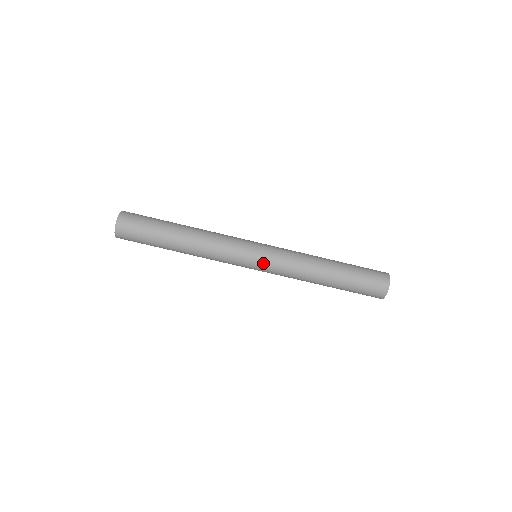
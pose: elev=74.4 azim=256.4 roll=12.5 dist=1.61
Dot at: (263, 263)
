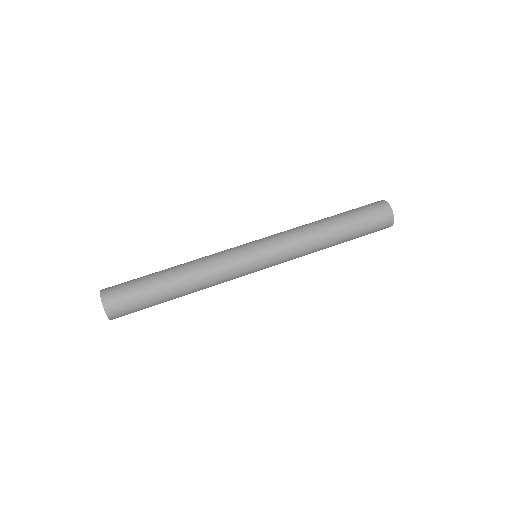
Dot at: (263, 244)
